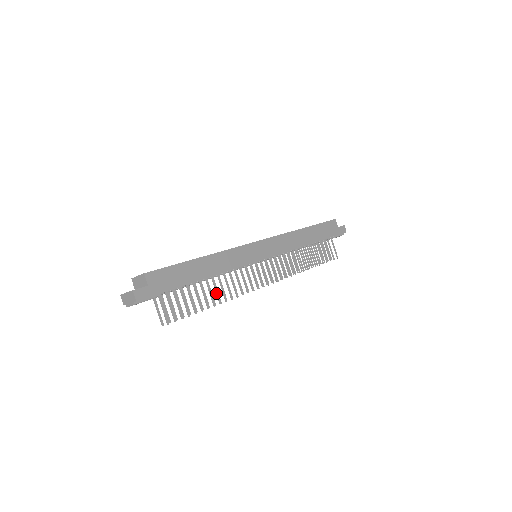
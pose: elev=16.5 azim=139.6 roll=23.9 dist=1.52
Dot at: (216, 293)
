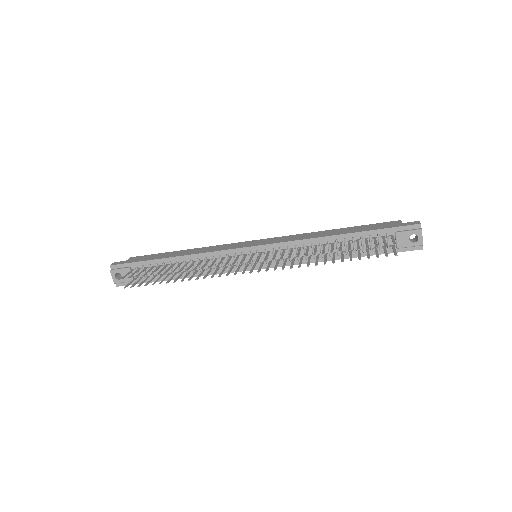
Dot at: (182, 268)
